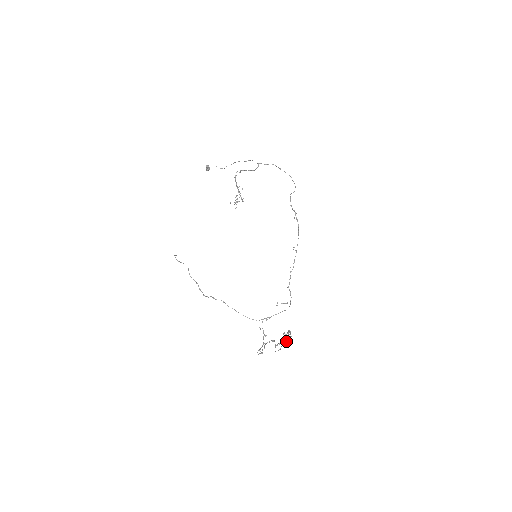
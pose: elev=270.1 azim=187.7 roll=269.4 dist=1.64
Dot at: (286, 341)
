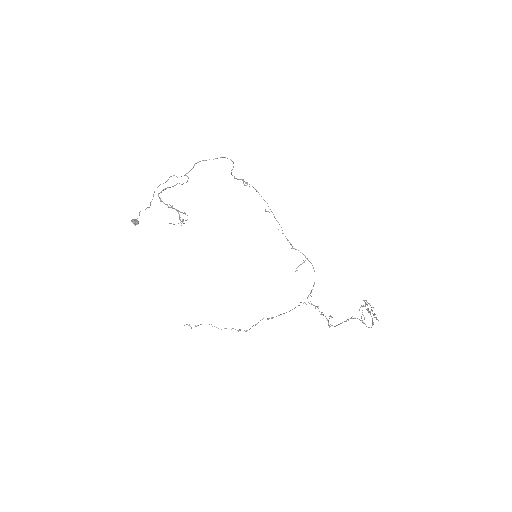
Dot at: (375, 314)
